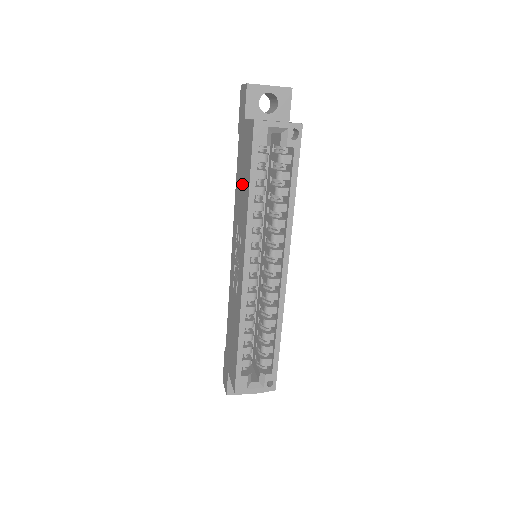
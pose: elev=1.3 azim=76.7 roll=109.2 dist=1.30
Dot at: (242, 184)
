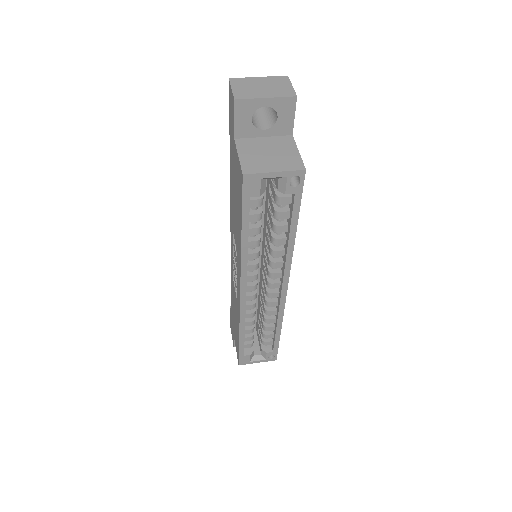
Dot at: (235, 209)
